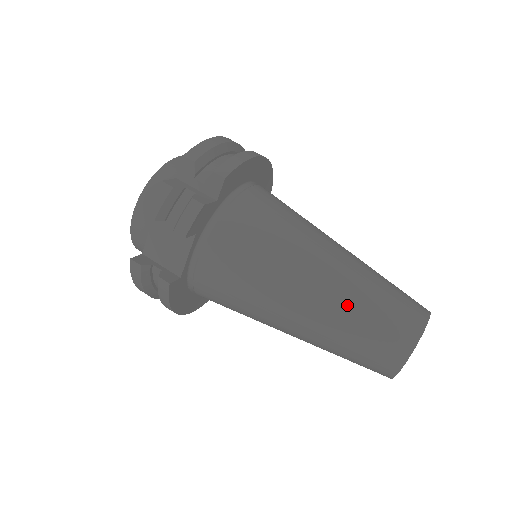
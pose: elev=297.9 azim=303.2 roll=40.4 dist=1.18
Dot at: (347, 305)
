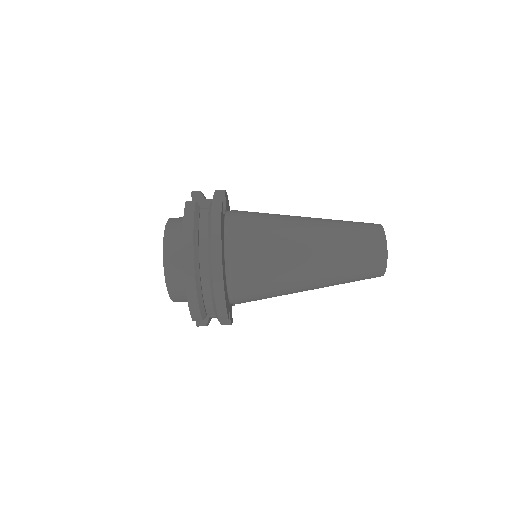
Dot at: occluded
